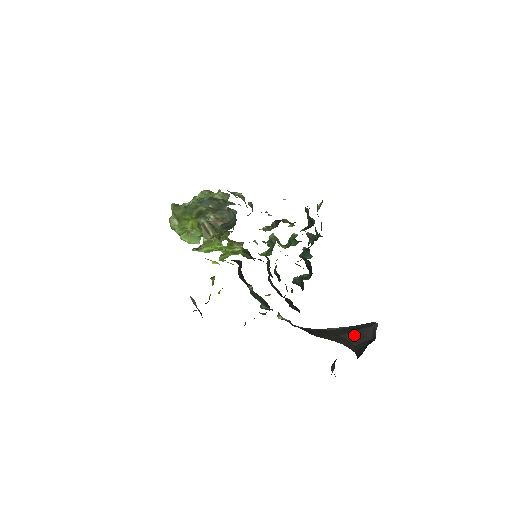
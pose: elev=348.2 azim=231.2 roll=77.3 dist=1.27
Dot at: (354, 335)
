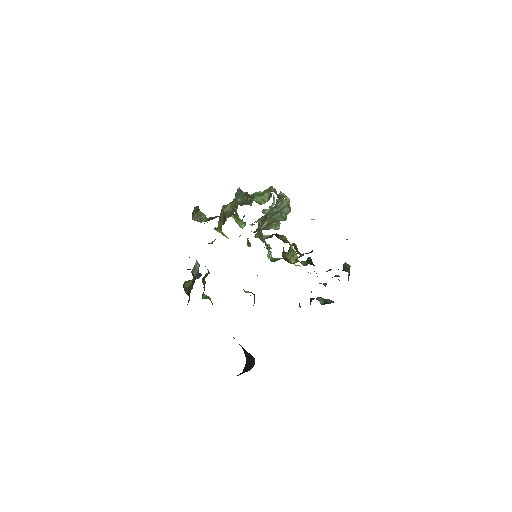
Dot at: (249, 359)
